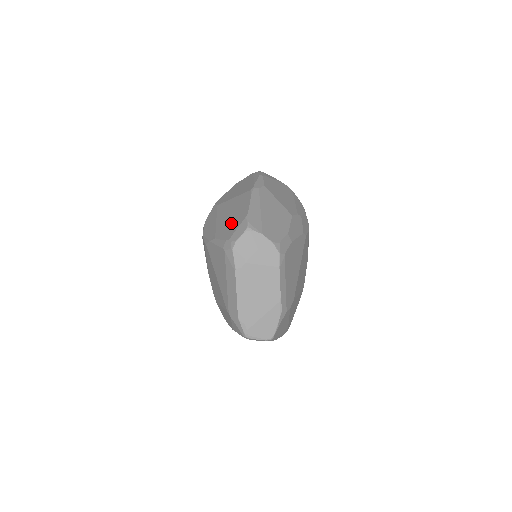
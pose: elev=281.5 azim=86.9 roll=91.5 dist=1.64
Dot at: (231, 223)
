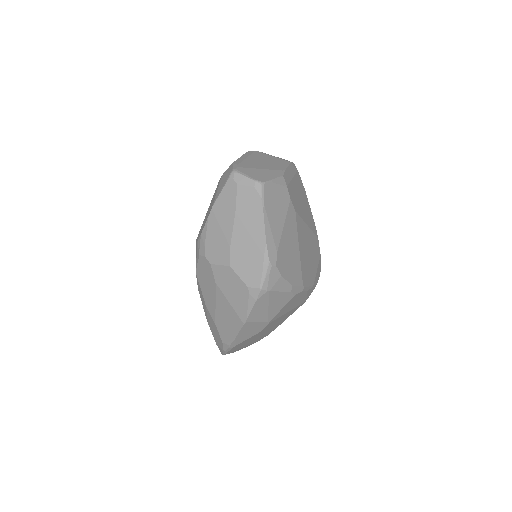
Dot at: occluded
